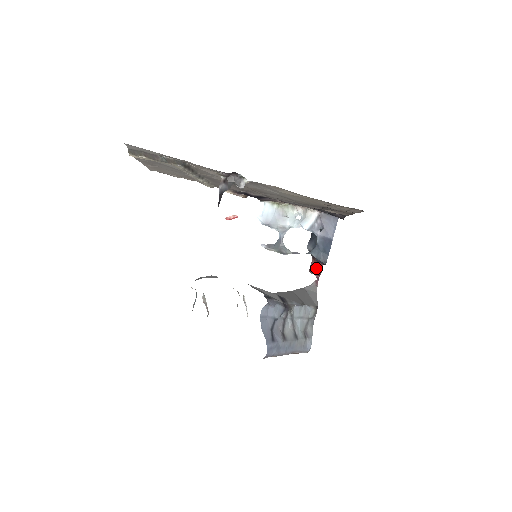
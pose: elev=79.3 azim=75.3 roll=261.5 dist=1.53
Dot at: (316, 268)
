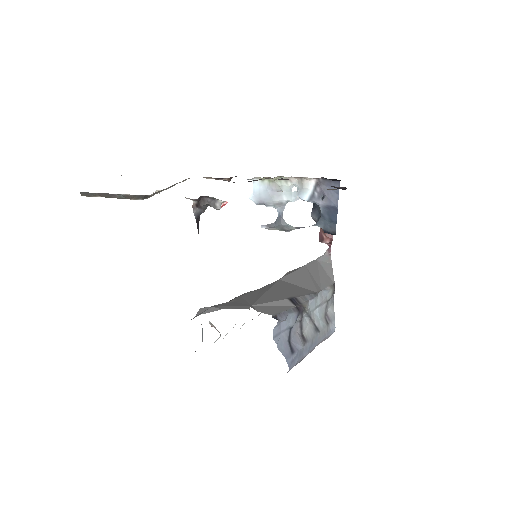
Dot at: (326, 237)
